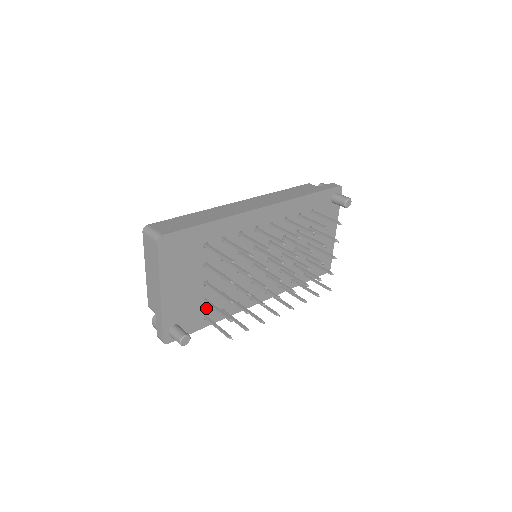
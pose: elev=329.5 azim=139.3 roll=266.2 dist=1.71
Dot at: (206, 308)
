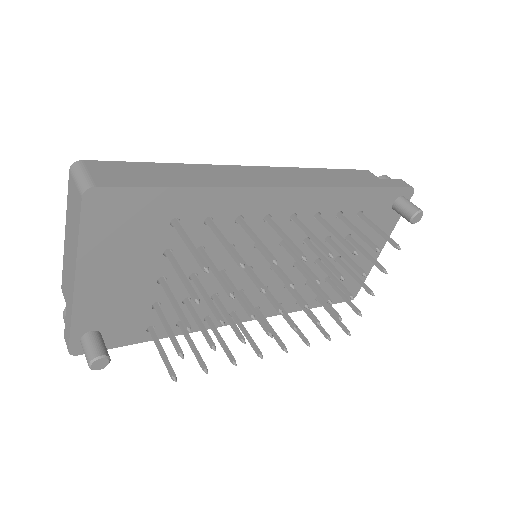
Dot at: (154, 316)
